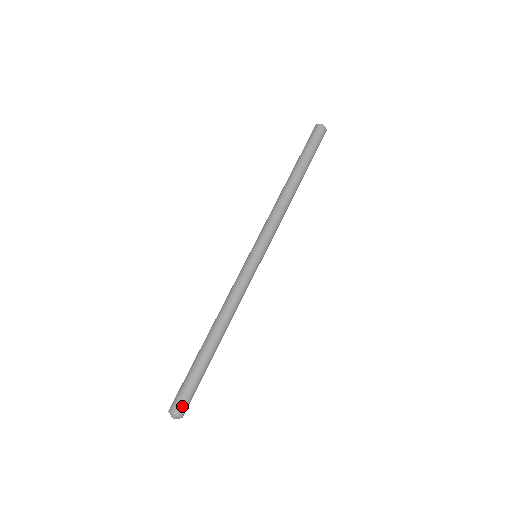
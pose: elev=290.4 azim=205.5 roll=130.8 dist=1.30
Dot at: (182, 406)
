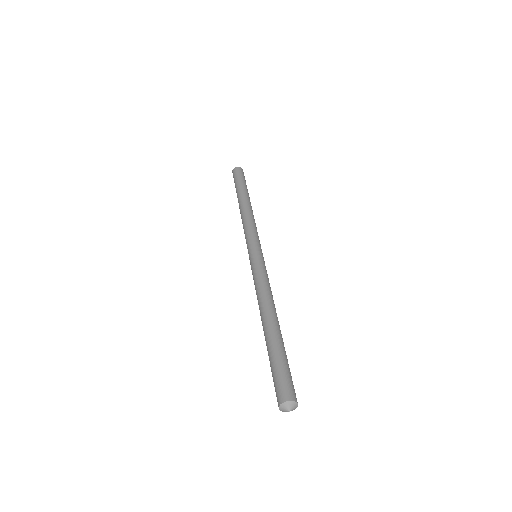
Dot at: (283, 391)
